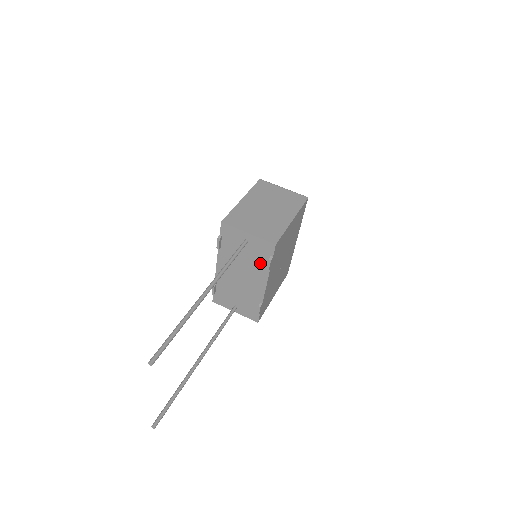
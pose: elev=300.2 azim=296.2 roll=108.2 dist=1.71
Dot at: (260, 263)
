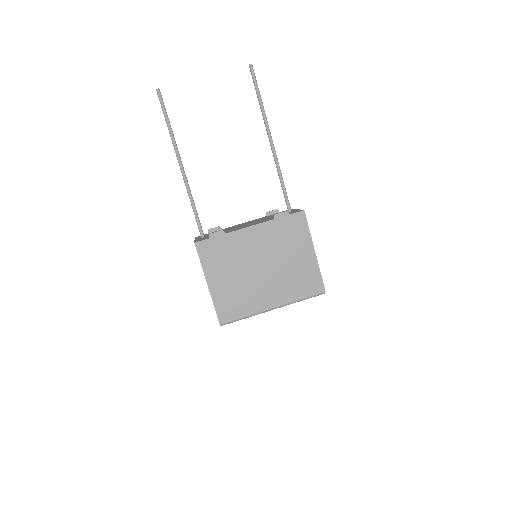
Dot at: occluded
